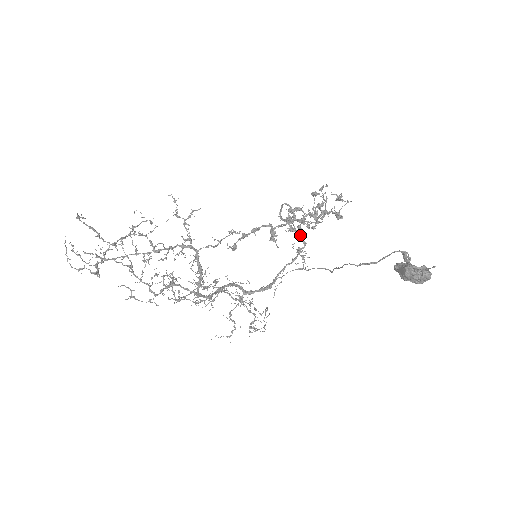
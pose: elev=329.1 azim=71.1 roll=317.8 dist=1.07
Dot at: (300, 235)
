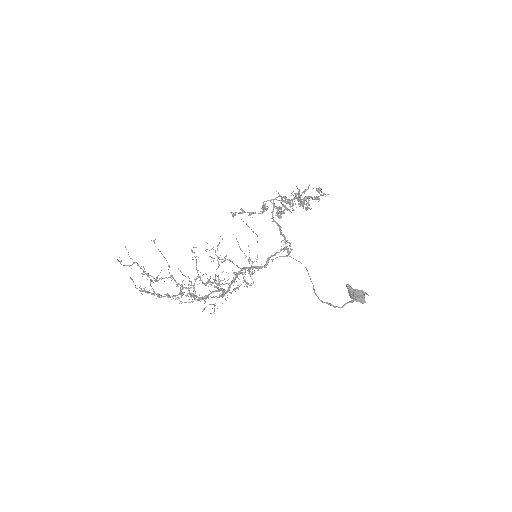
Dot at: occluded
